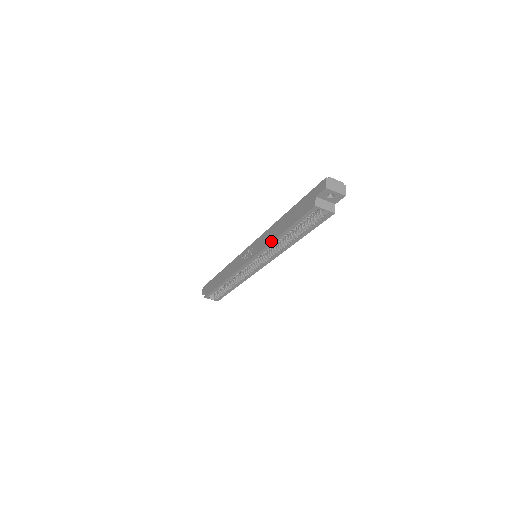
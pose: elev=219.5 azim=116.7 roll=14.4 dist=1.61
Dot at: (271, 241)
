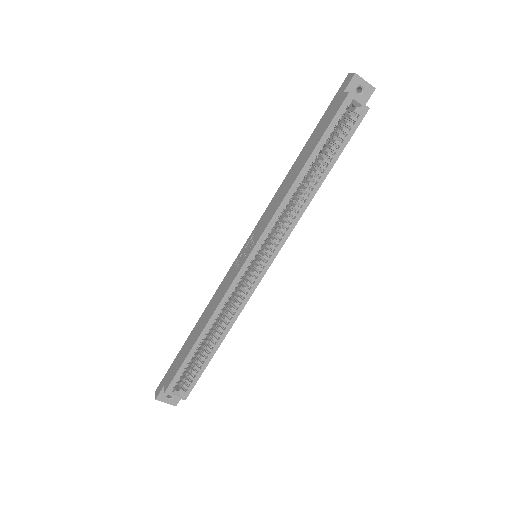
Dot at: (288, 189)
